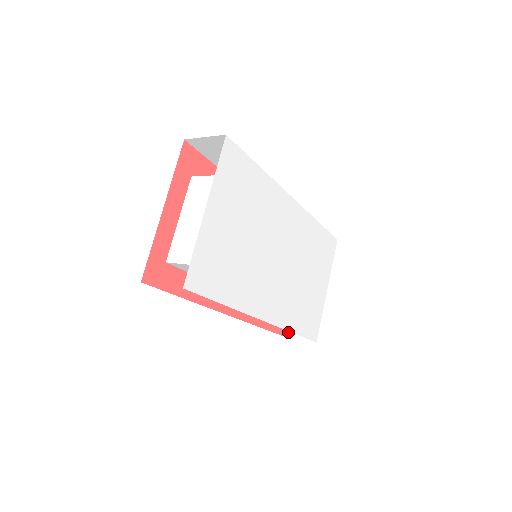
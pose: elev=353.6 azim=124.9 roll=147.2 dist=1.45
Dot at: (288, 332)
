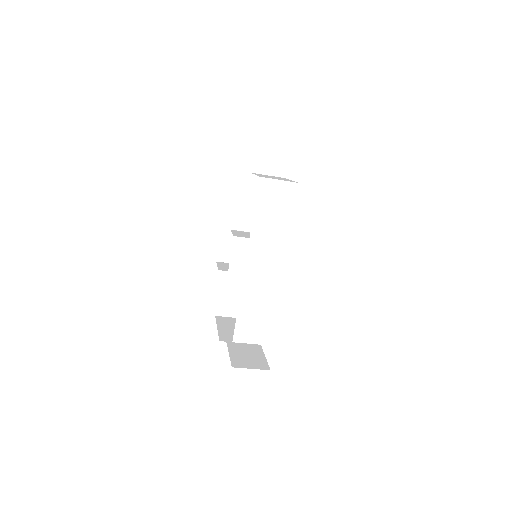
Dot at: (237, 365)
